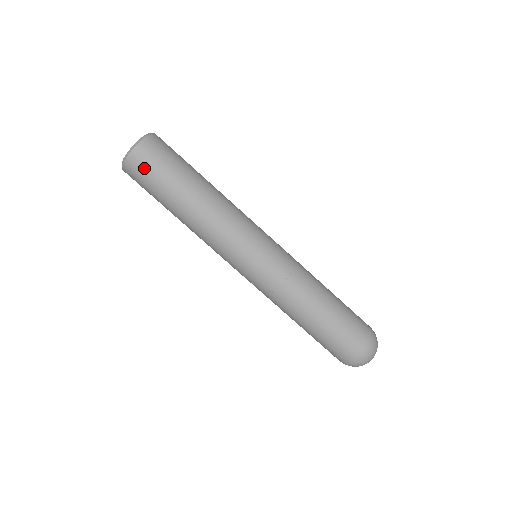
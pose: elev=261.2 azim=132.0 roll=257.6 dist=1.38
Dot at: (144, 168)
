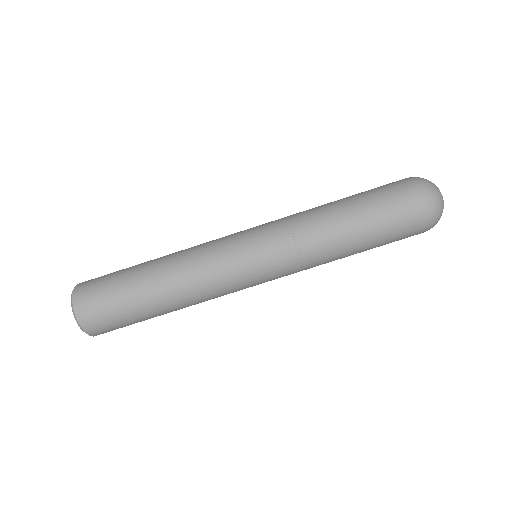
Dot at: (105, 324)
